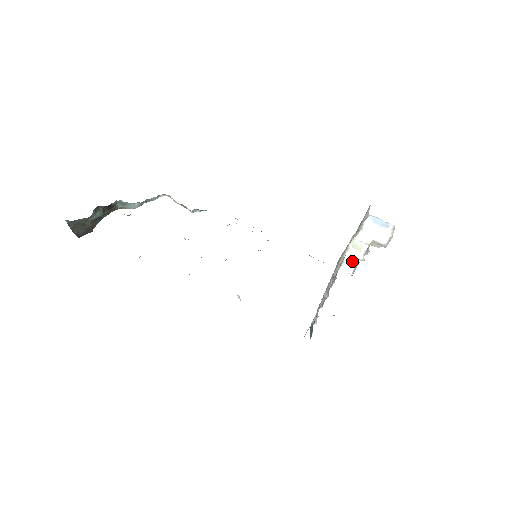
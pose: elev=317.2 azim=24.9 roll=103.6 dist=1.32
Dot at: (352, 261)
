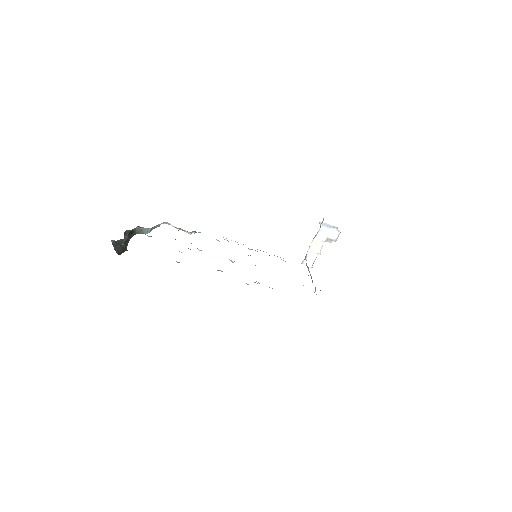
Dot at: (312, 256)
